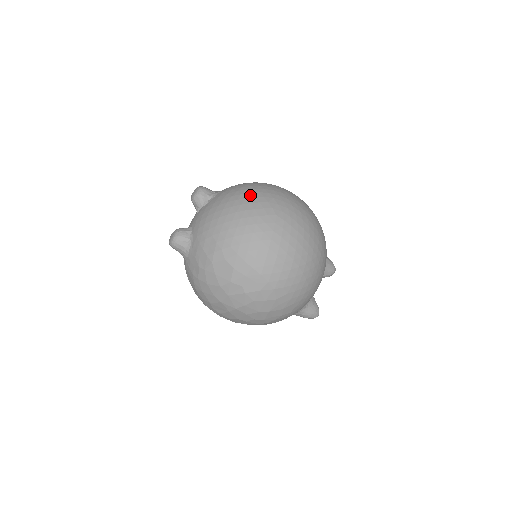
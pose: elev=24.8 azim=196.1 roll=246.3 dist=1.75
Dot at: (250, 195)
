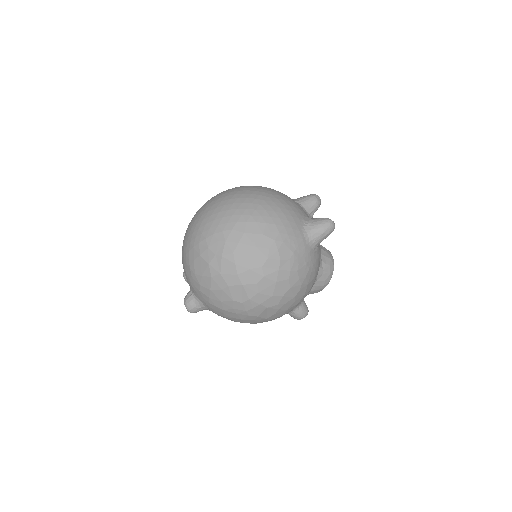
Dot at: occluded
